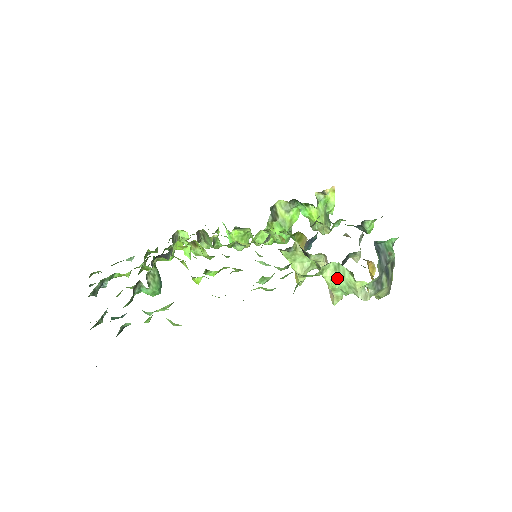
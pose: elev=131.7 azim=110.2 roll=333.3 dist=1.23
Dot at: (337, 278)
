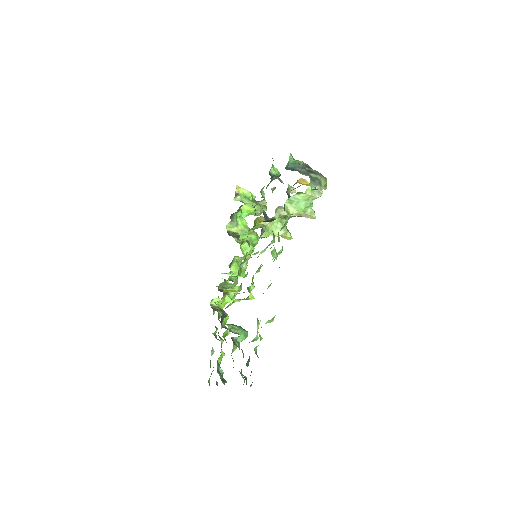
Dot at: (297, 205)
